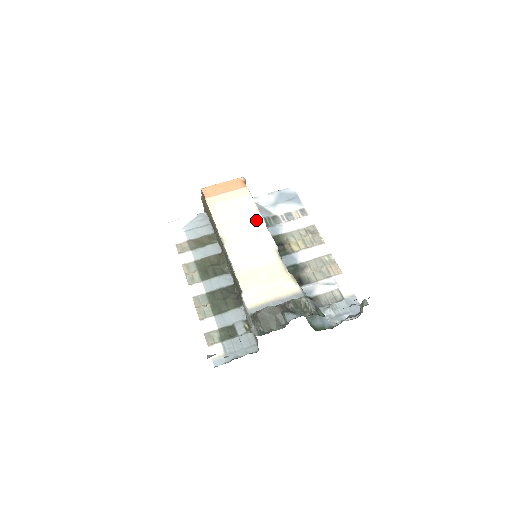
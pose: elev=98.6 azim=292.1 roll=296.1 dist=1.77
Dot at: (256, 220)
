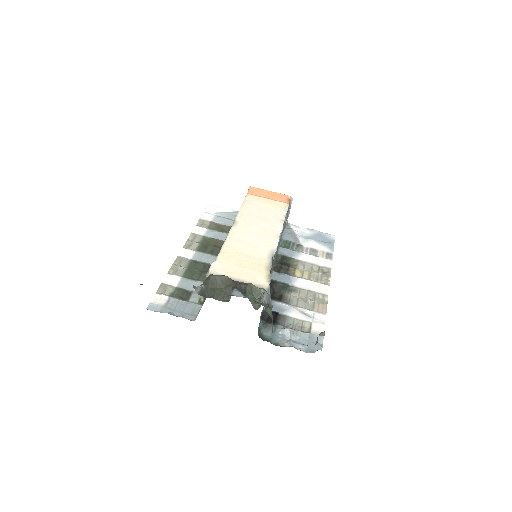
Dot at: (275, 226)
